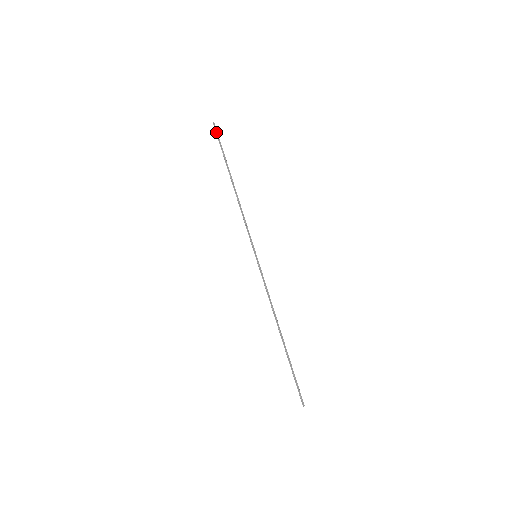
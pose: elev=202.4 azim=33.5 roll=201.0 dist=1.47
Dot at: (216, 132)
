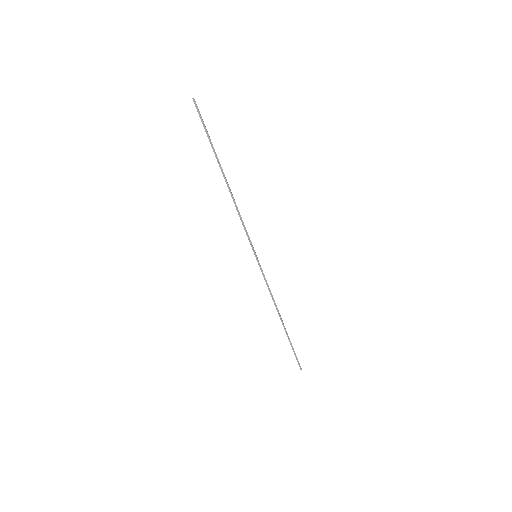
Dot at: (198, 113)
